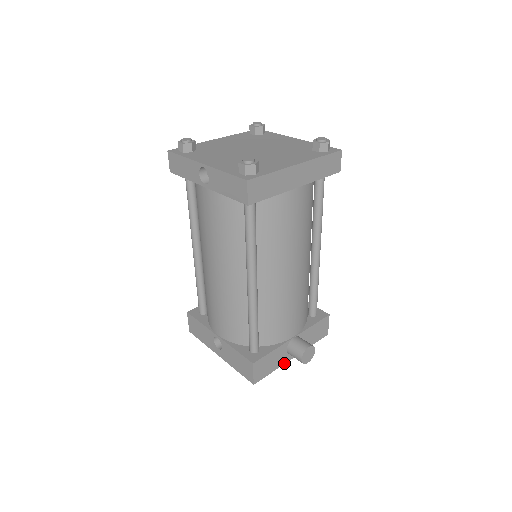
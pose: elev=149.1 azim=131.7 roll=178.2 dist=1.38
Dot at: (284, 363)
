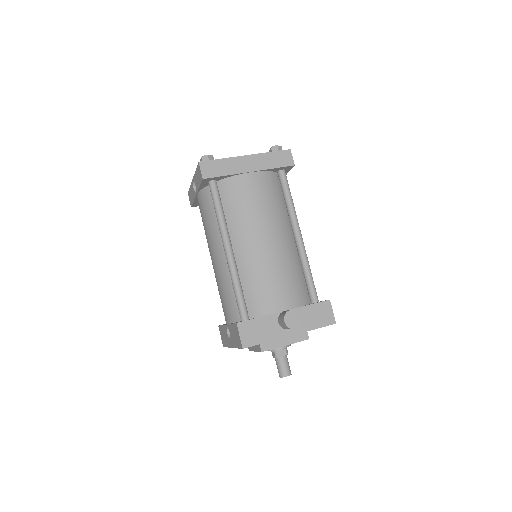
Dot at: (279, 338)
